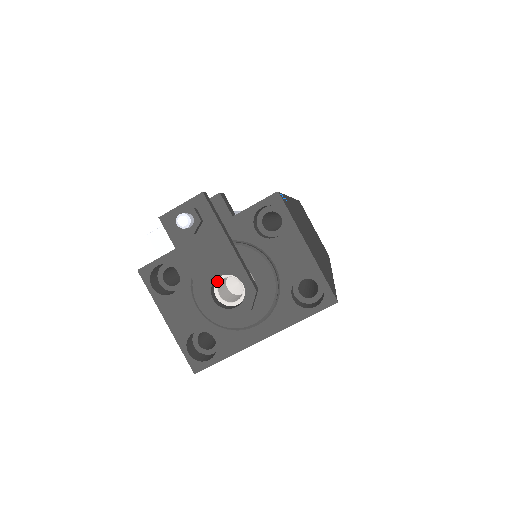
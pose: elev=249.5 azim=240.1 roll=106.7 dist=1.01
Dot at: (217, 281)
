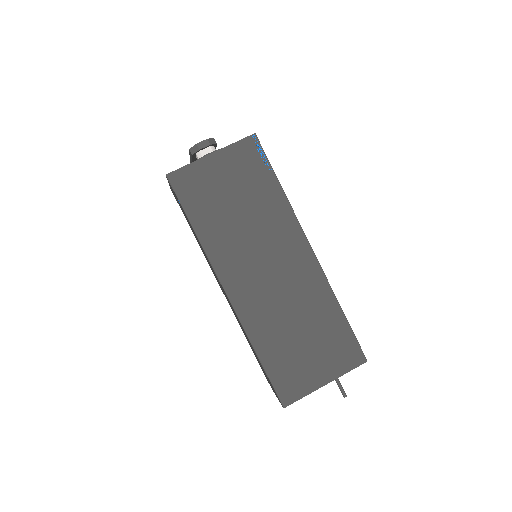
Dot at: occluded
